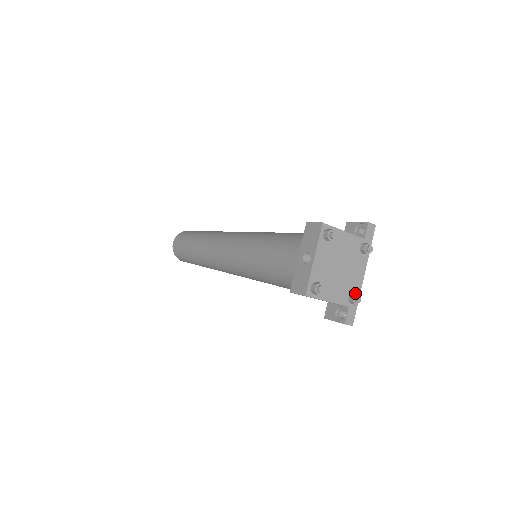
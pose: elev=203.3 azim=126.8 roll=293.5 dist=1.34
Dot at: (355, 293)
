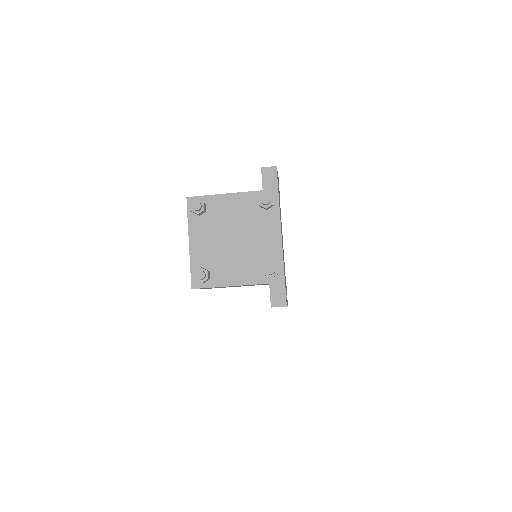
Dot at: (268, 263)
